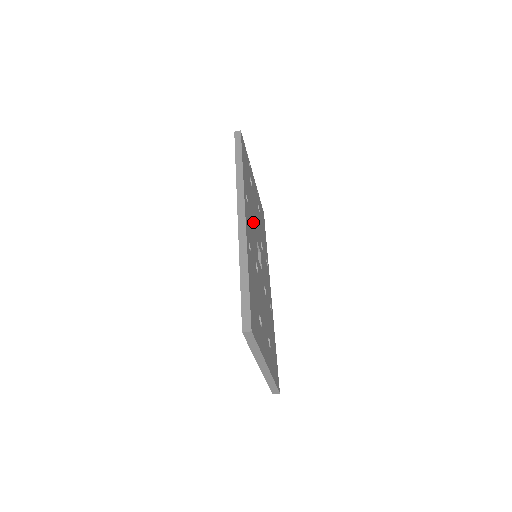
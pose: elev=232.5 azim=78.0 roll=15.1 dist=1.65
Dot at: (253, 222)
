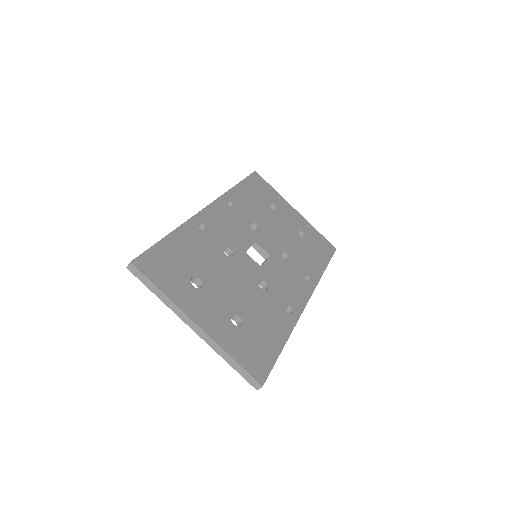
Dot at: (250, 227)
